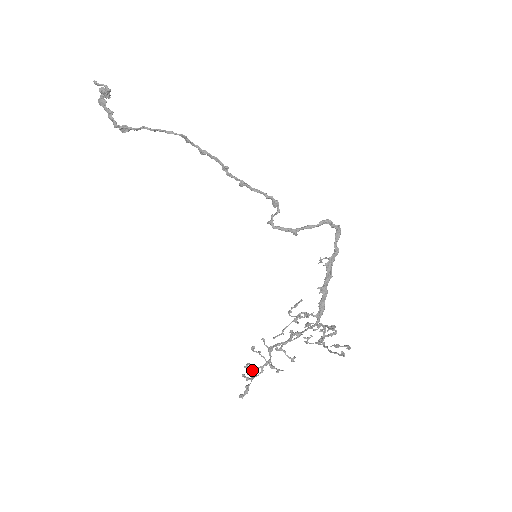
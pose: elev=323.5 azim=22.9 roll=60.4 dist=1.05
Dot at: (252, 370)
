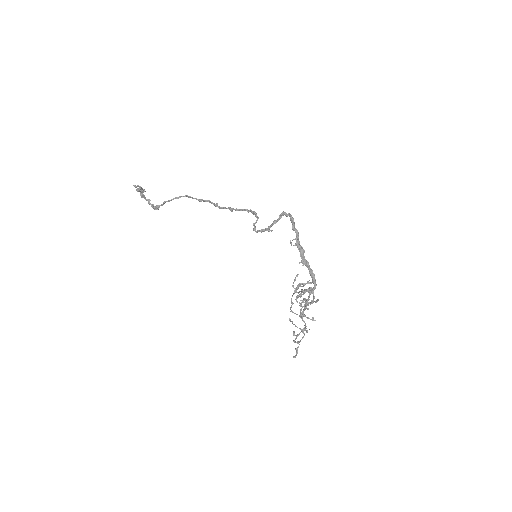
Dot at: occluded
